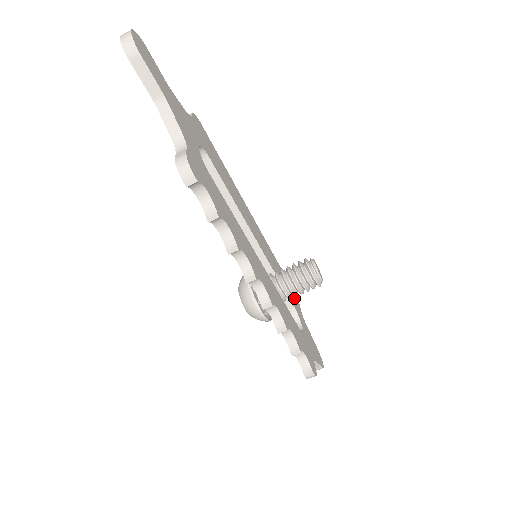
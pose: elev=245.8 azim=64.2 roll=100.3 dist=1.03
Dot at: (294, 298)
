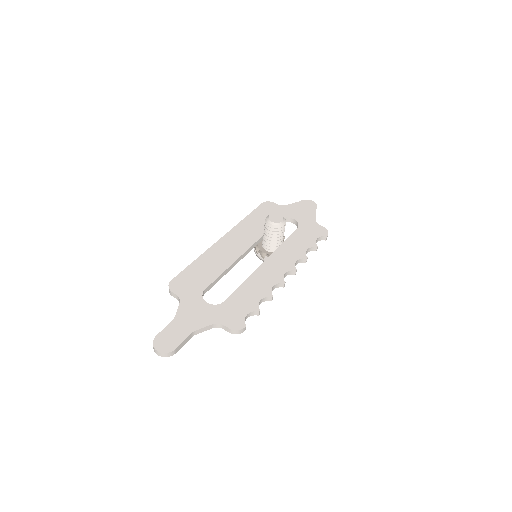
Dot at: (270, 210)
